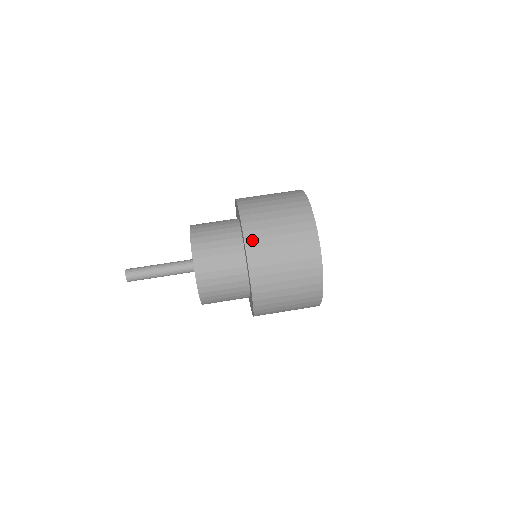
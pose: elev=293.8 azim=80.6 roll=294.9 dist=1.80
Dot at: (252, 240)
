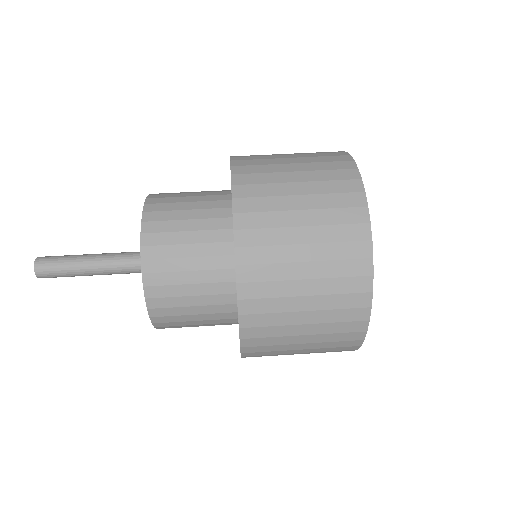
Dot at: (242, 156)
